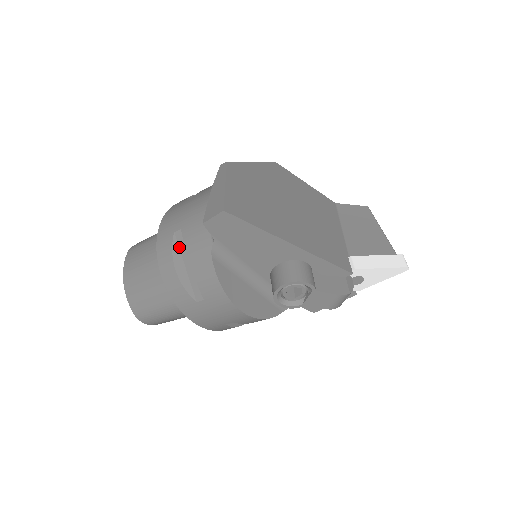
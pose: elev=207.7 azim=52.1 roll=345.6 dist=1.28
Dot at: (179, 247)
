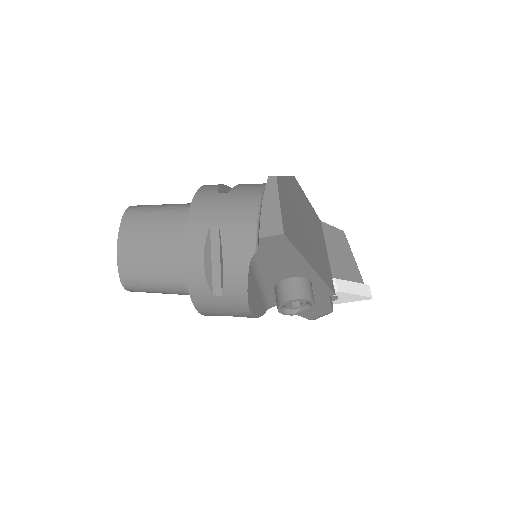
Dot at: (211, 241)
